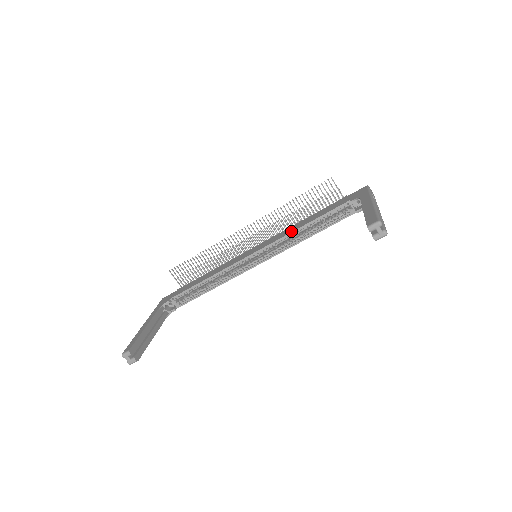
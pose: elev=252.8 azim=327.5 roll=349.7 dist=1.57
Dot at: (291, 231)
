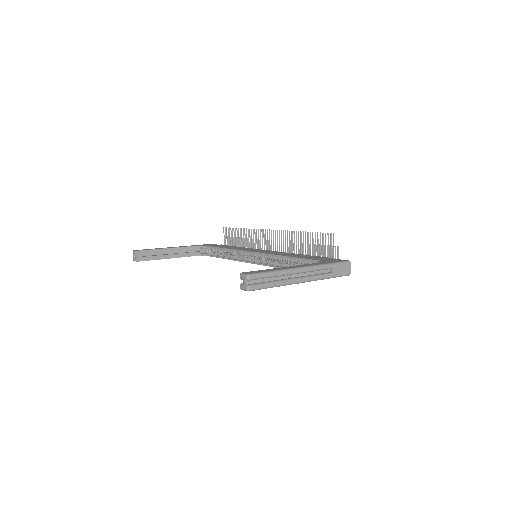
Dot at: (279, 254)
